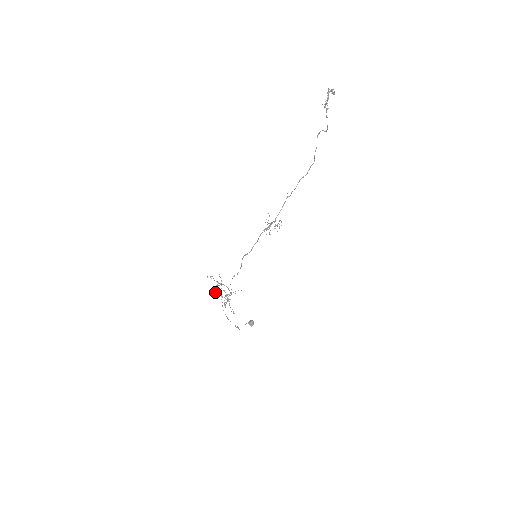
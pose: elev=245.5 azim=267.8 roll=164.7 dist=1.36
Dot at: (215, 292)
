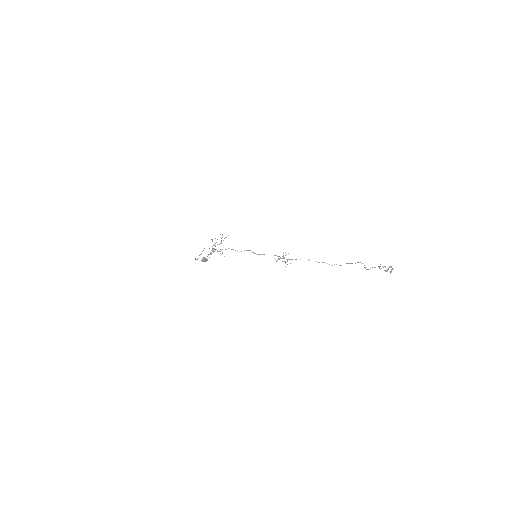
Dot at: (212, 240)
